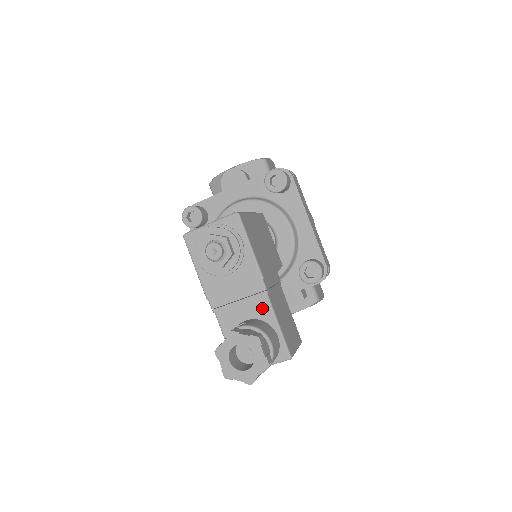
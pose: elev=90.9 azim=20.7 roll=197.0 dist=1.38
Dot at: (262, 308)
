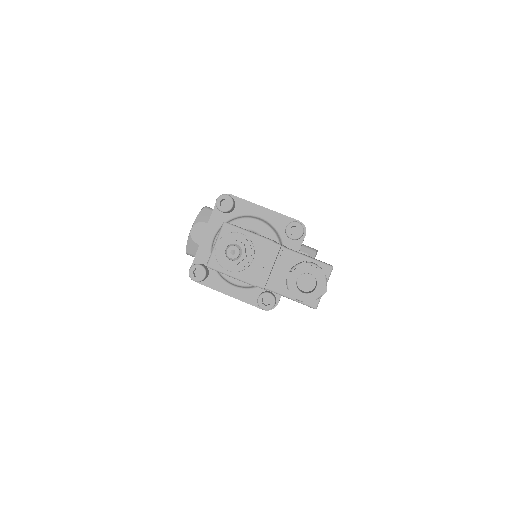
Dot at: (289, 257)
